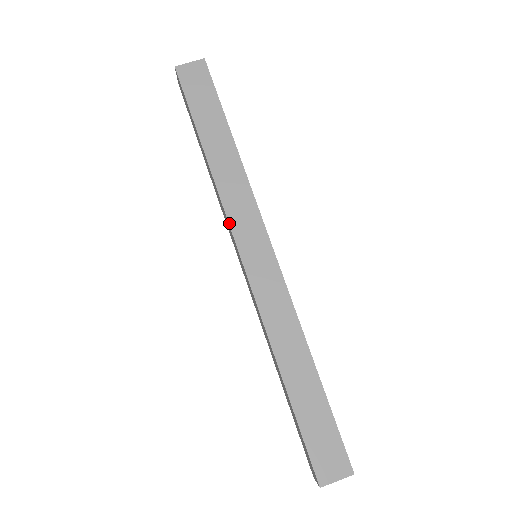
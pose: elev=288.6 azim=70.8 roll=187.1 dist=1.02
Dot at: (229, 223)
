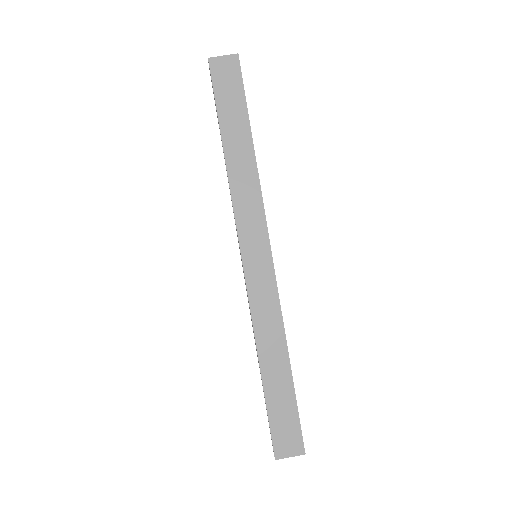
Dot at: (236, 224)
